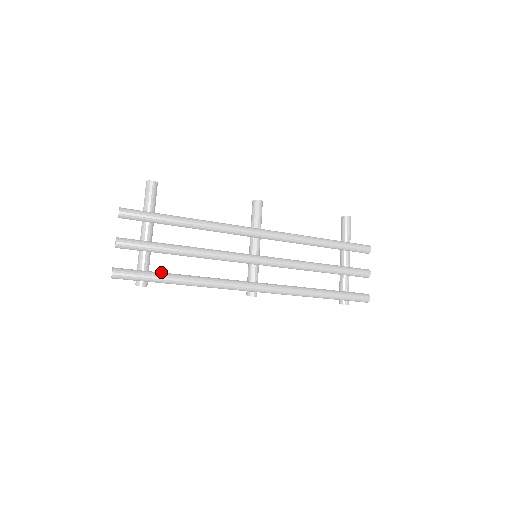
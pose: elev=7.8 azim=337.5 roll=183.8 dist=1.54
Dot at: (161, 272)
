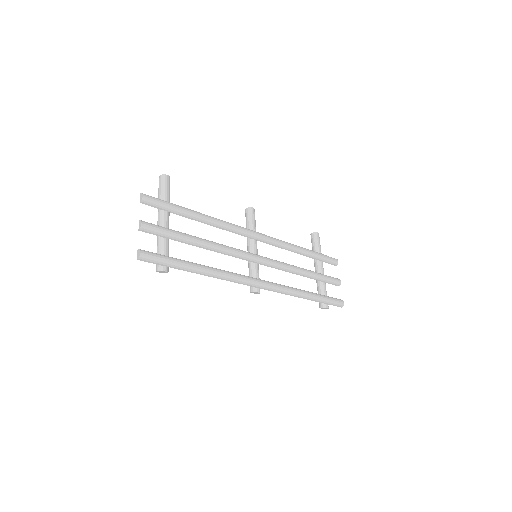
Dot at: (181, 260)
